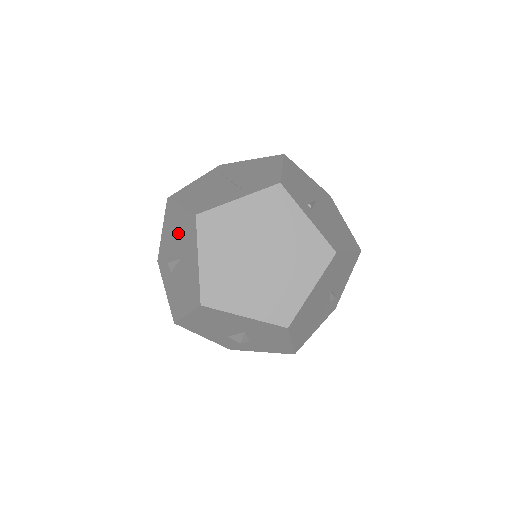
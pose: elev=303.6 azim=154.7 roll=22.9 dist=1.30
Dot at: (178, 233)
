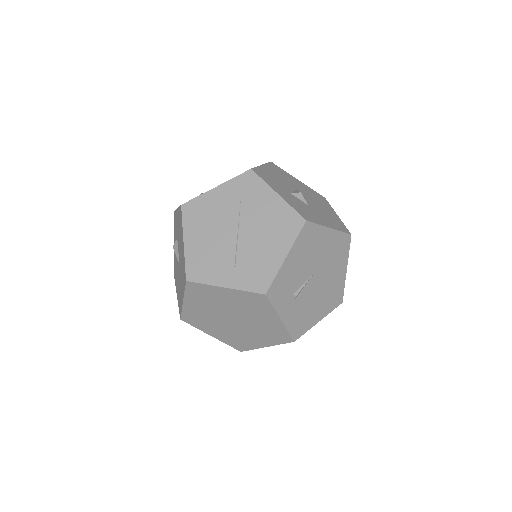
Dot at: (180, 249)
